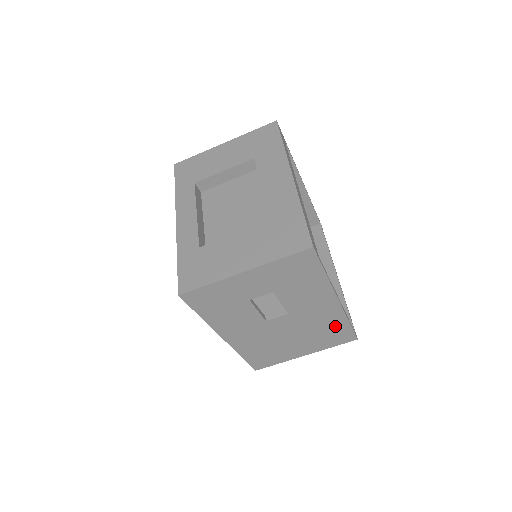
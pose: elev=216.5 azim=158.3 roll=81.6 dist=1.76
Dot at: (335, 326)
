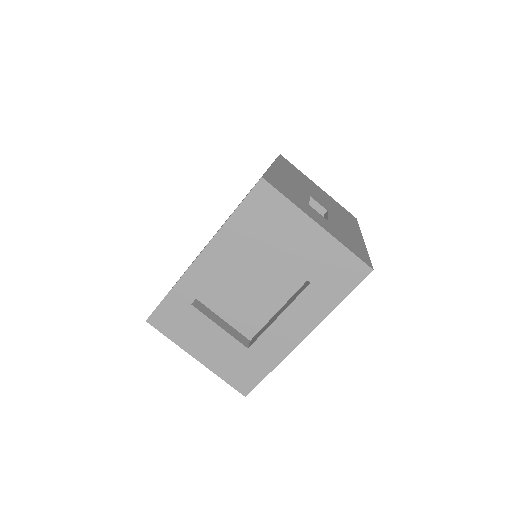
Dot at: occluded
